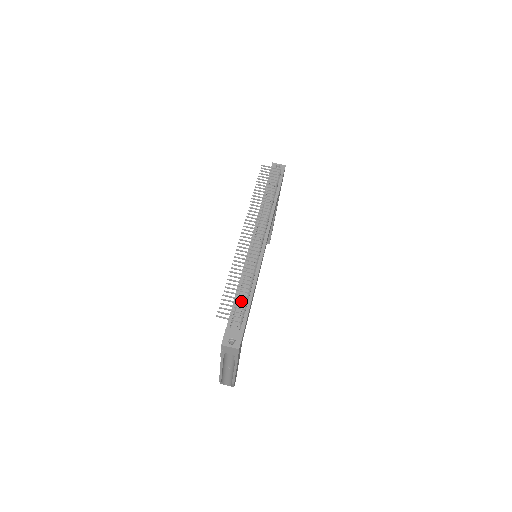
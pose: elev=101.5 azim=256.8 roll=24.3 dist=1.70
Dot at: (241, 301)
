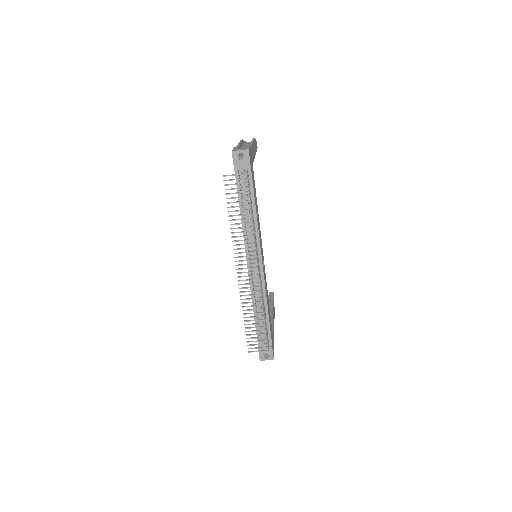
Dot at: (261, 325)
